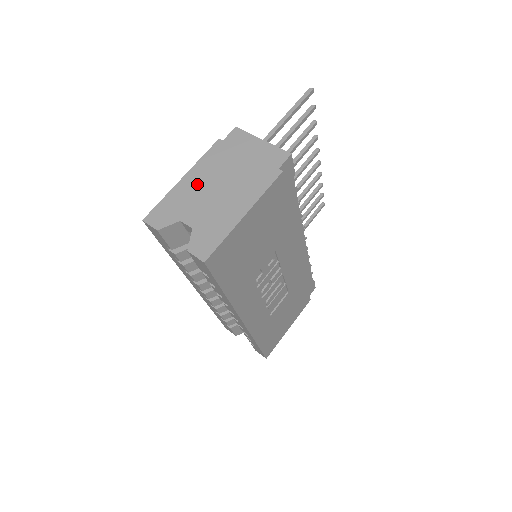
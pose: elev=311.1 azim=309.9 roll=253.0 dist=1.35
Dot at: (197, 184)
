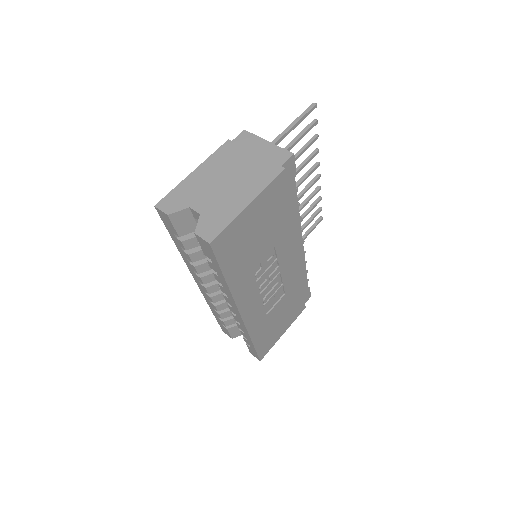
Dot at: (206, 177)
